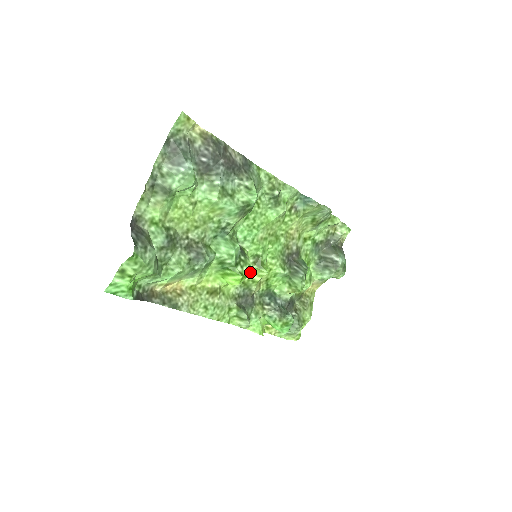
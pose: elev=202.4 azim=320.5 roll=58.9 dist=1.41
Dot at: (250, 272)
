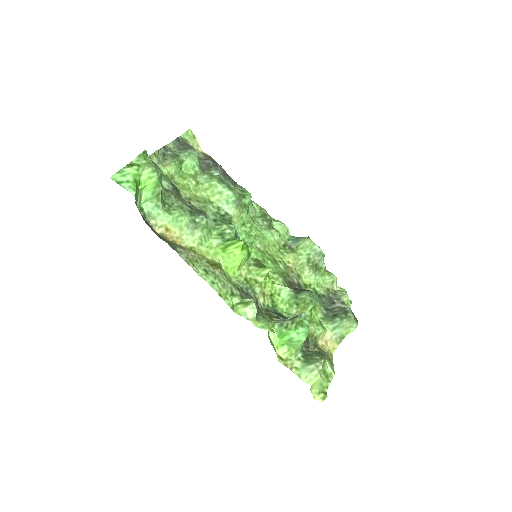
Dot at: (251, 249)
